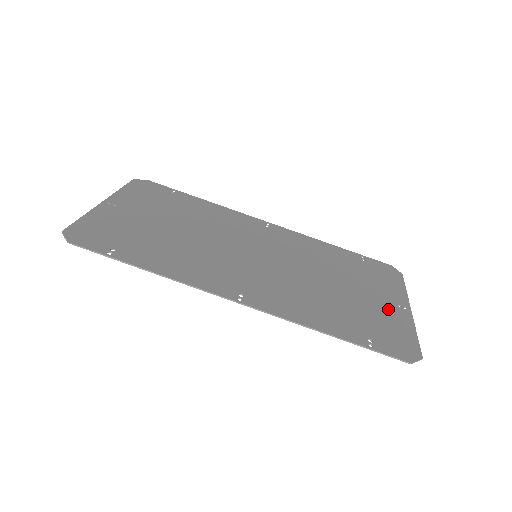
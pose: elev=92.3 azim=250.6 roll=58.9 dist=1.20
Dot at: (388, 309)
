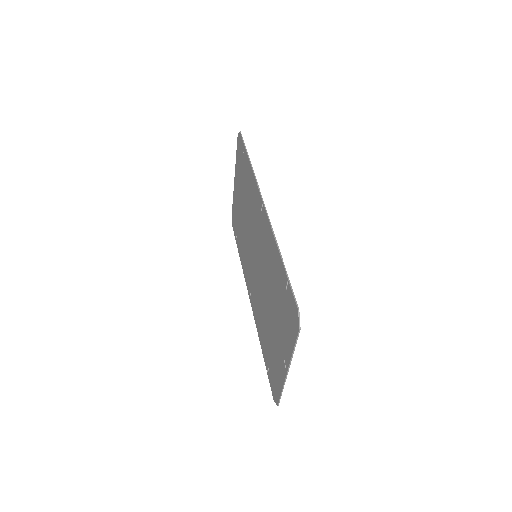
Dot at: (284, 342)
